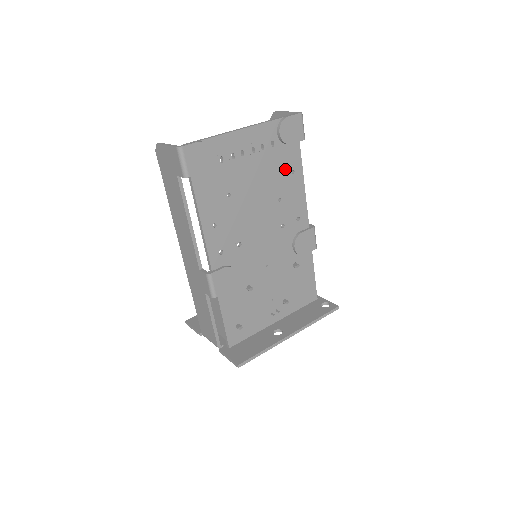
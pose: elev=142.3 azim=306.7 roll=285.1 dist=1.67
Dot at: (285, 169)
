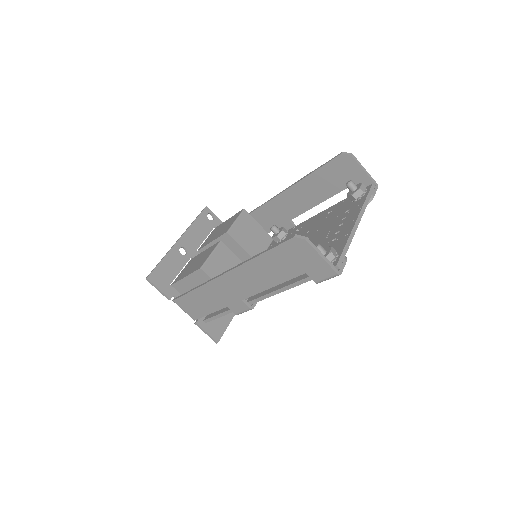
Dot at: occluded
